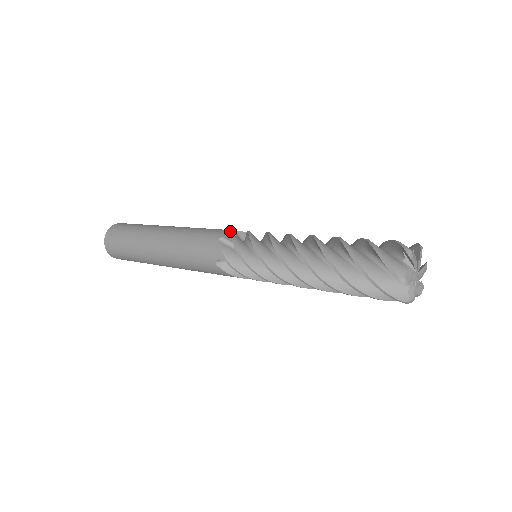
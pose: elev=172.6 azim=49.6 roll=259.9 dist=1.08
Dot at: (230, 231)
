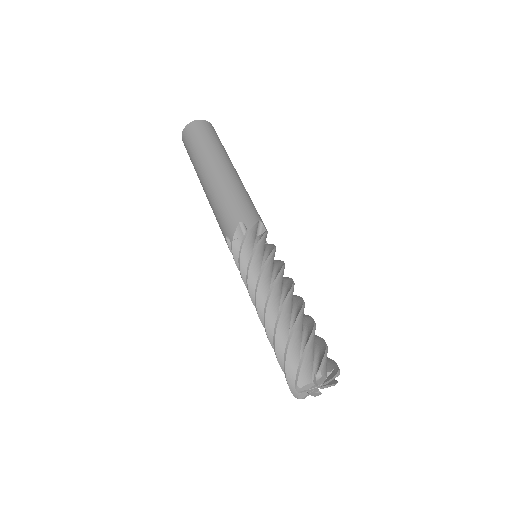
Dot at: (254, 221)
